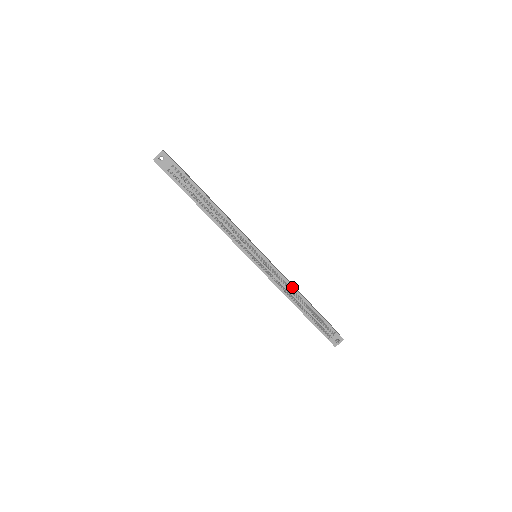
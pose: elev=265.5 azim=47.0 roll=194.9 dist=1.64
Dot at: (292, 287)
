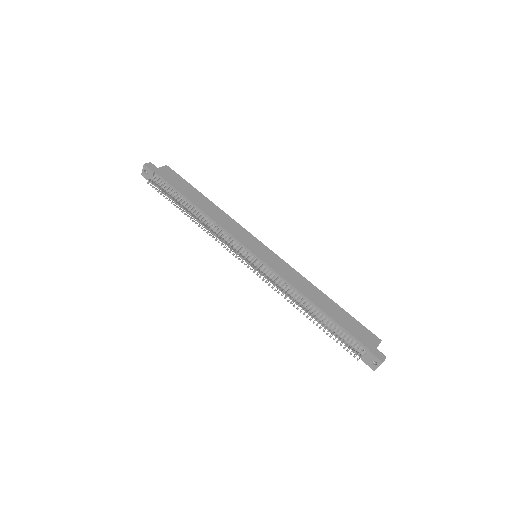
Dot at: (298, 292)
